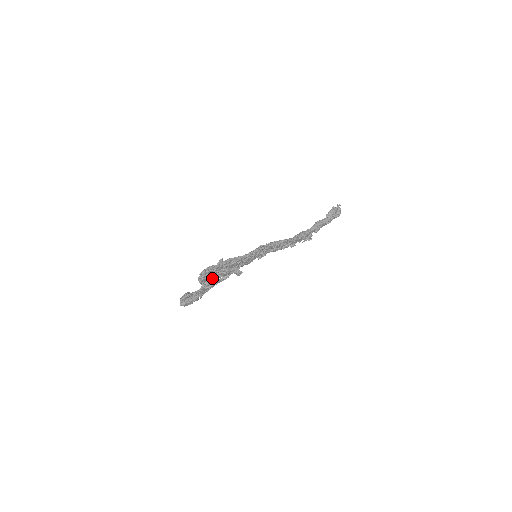
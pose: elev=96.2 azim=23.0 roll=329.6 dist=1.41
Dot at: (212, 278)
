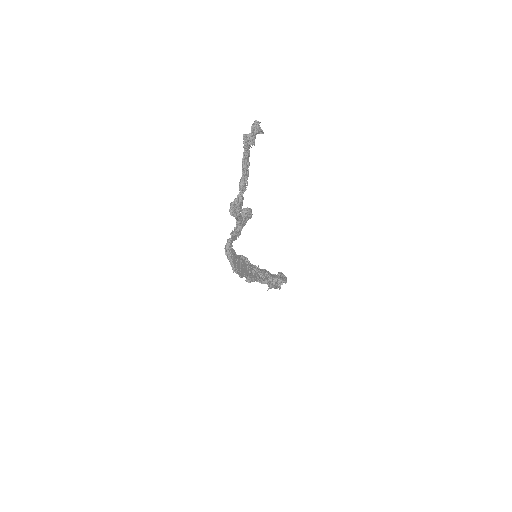
Dot at: (245, 150)
